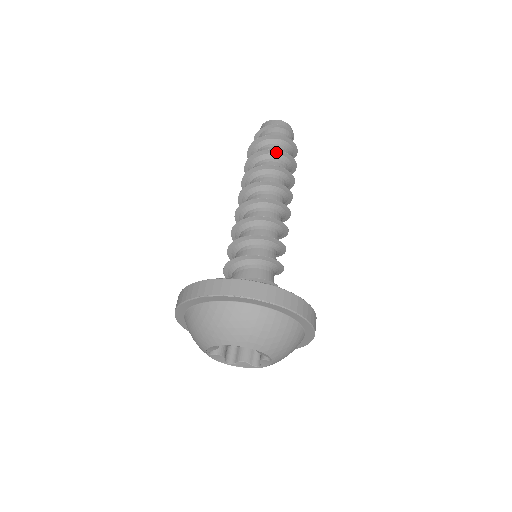
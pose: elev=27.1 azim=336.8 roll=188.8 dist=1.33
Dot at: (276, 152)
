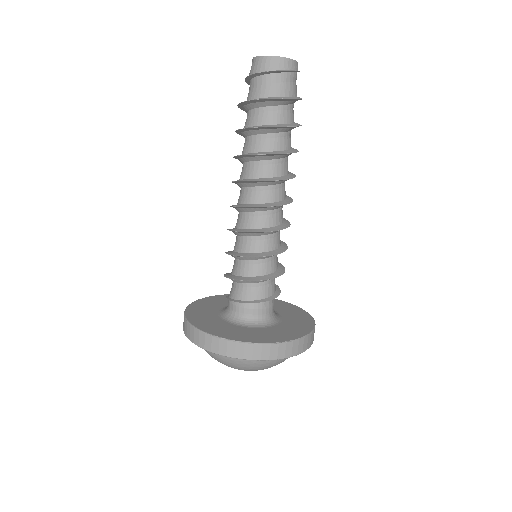
Dot at: (272, 128)
